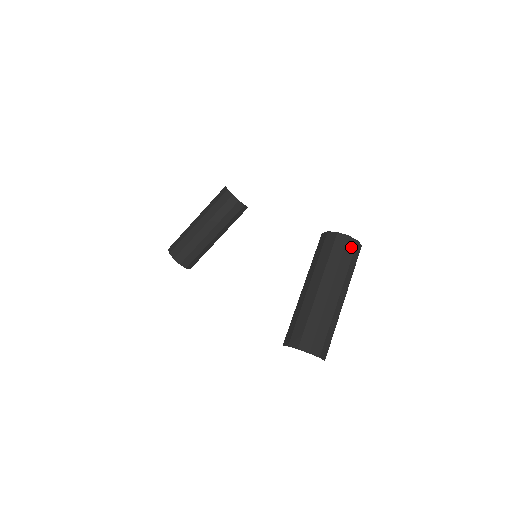
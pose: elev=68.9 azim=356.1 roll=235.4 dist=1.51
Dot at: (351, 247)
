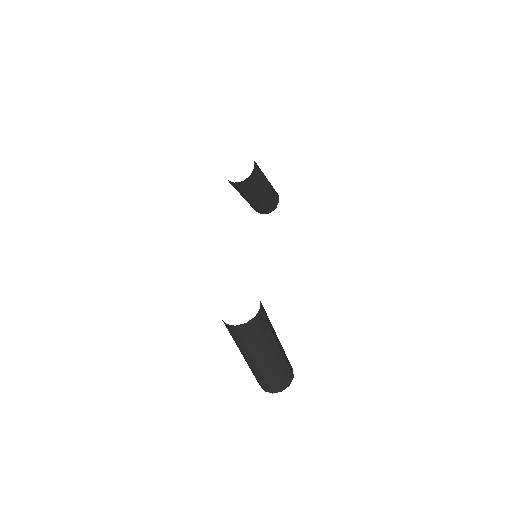
Dot at: (235, 331)
